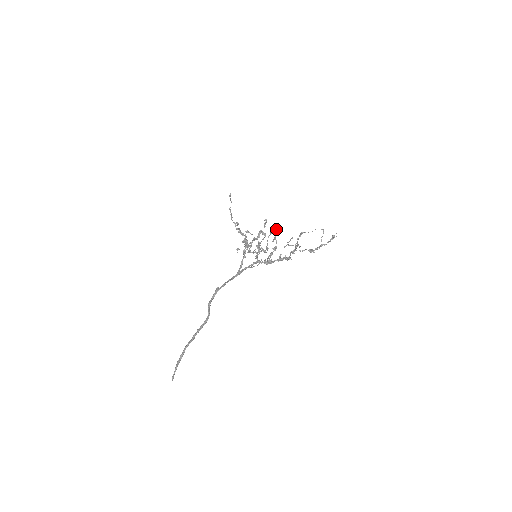
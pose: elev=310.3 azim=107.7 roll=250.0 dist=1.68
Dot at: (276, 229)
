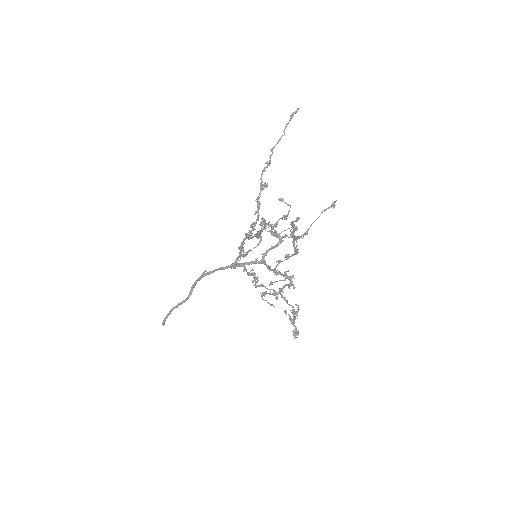
Dot at: (291, 232)
